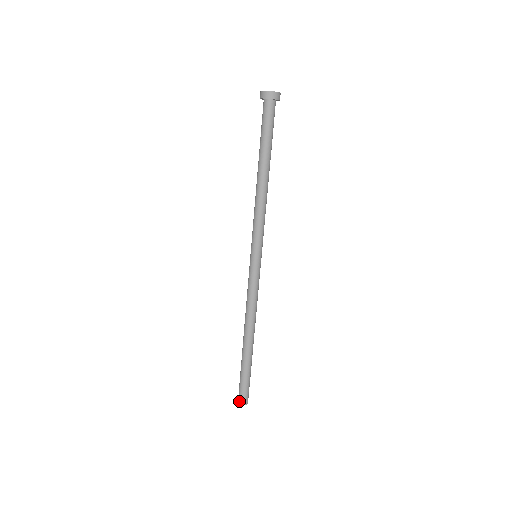
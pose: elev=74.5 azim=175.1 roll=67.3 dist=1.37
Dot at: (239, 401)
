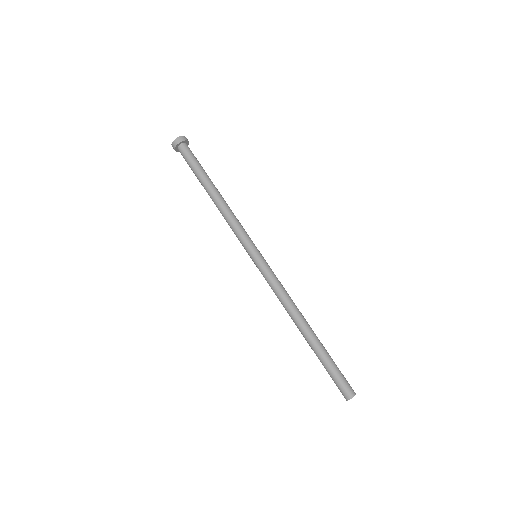
Dot at: (344, 397)
